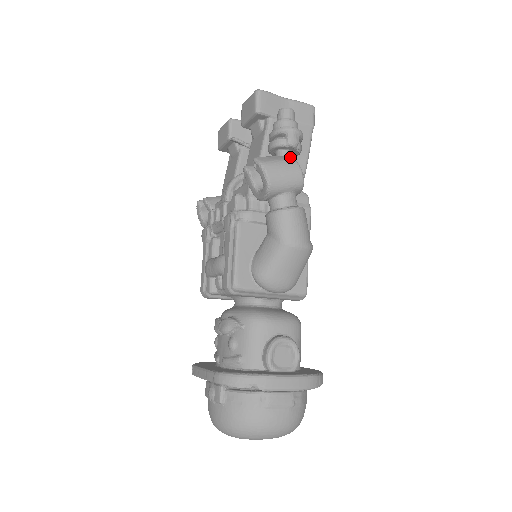
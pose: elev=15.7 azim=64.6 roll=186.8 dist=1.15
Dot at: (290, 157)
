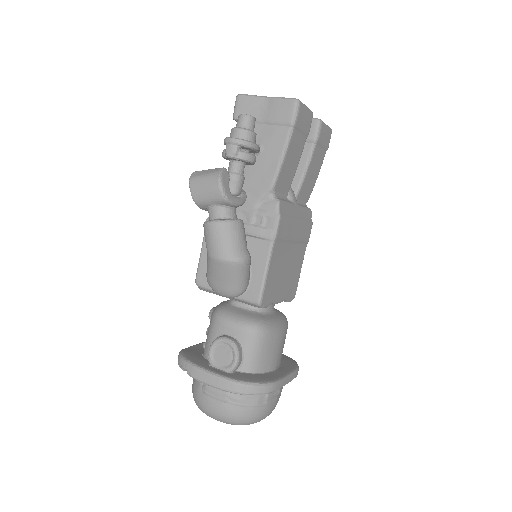
Dot at: (218, 170)
